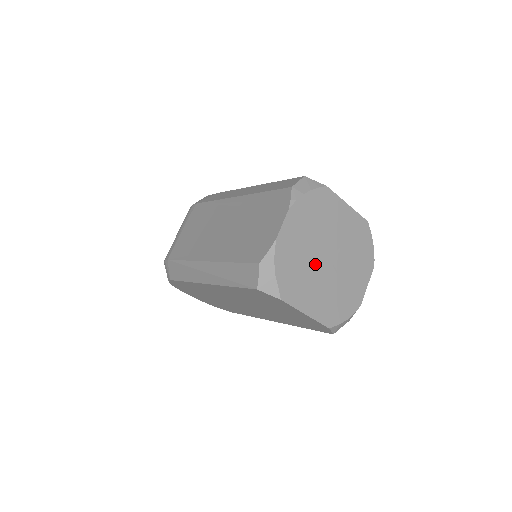
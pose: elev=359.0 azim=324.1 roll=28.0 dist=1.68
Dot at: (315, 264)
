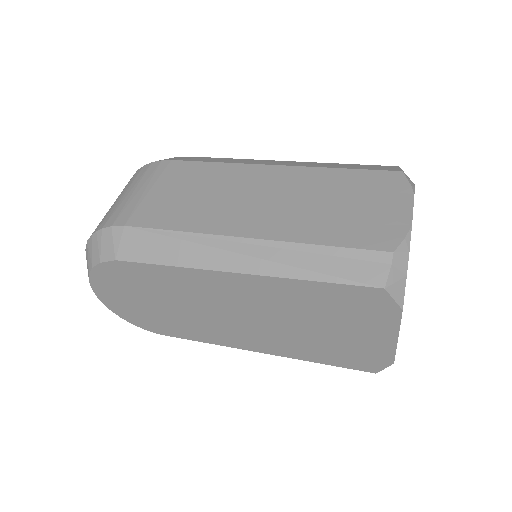
Dot at: occluded
